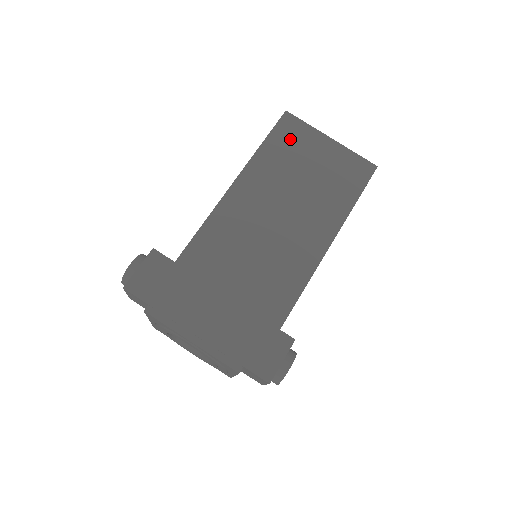
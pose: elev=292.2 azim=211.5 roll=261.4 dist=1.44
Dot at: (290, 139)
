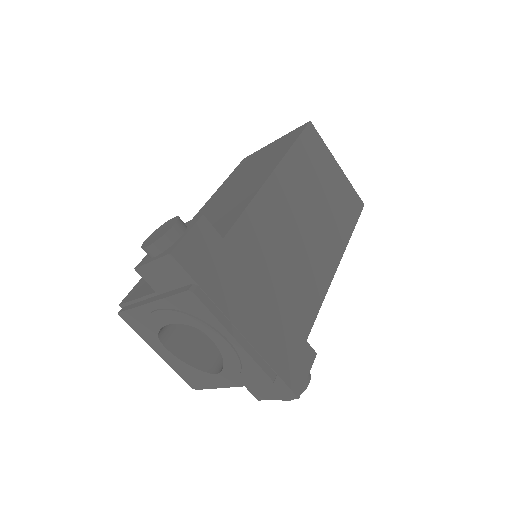
Dot at: (313, 150)
